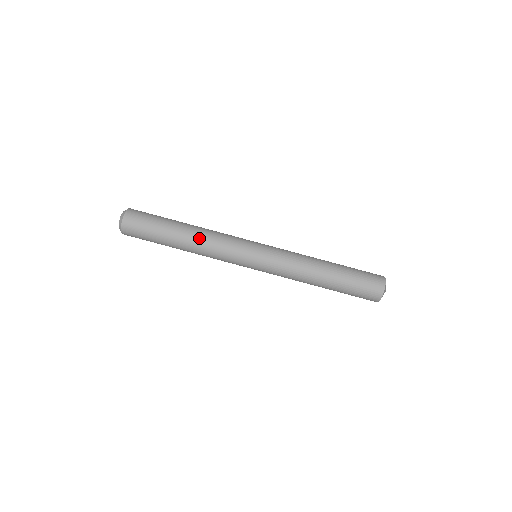
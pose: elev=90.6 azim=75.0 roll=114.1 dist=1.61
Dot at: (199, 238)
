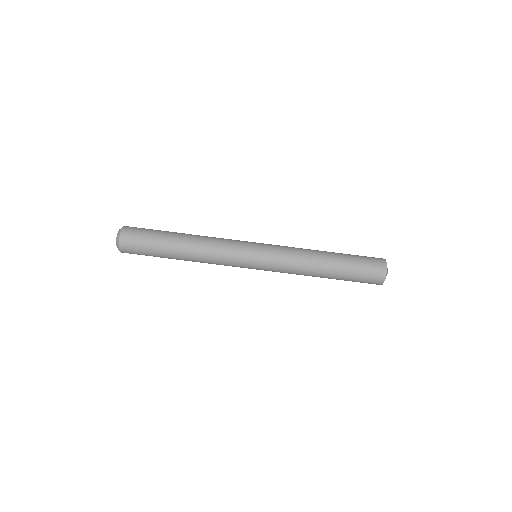
Dot at: (200, 237)
